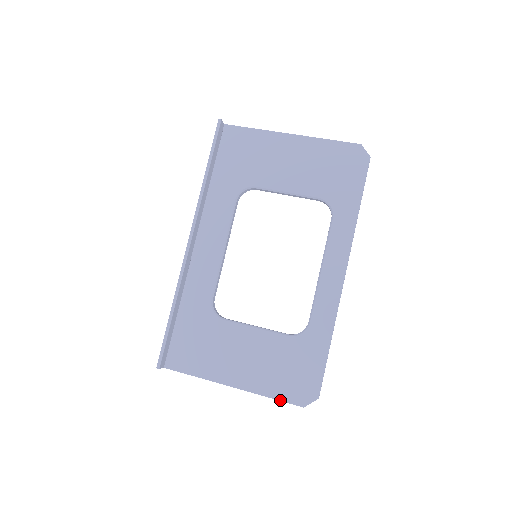
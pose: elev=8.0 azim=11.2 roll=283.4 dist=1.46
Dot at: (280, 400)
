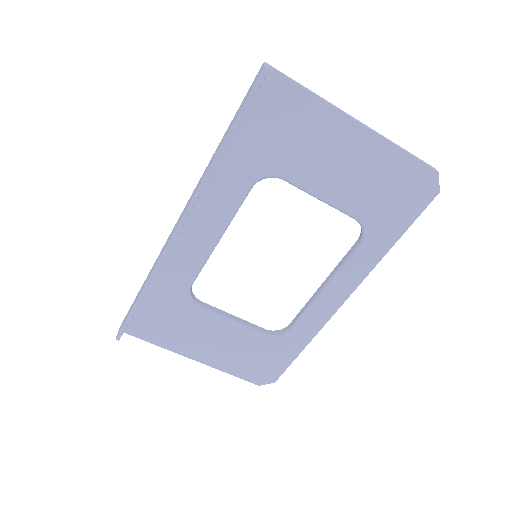
Dot at: (239, 377)
